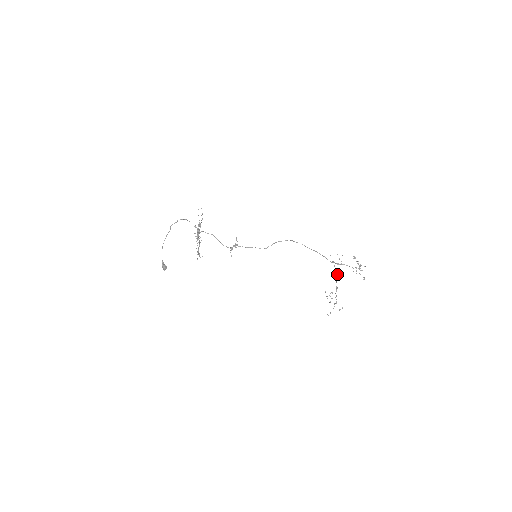
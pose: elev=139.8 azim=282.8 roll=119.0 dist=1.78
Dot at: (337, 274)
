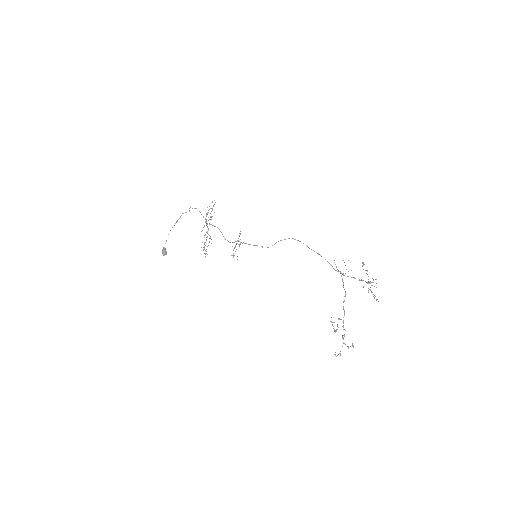
Dot at: (345, 291)
